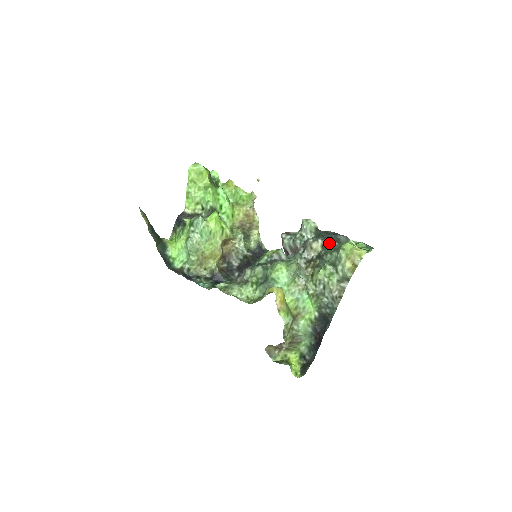
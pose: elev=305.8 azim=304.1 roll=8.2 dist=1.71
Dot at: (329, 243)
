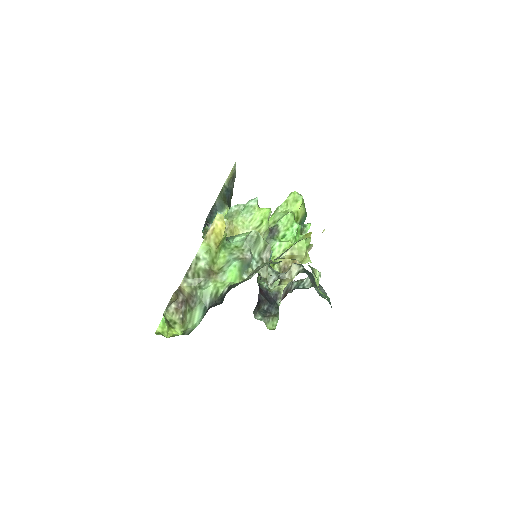
Dot at: (305, 272)
